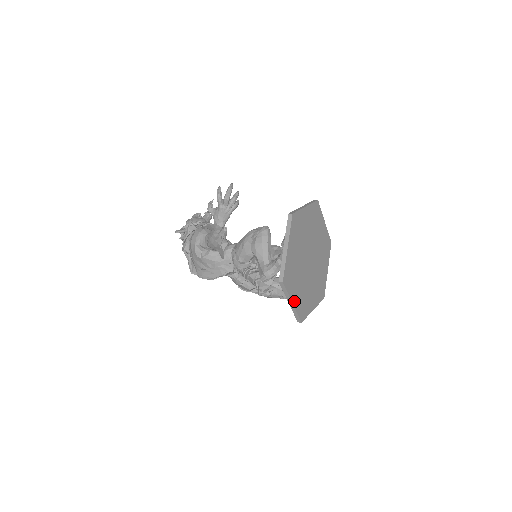
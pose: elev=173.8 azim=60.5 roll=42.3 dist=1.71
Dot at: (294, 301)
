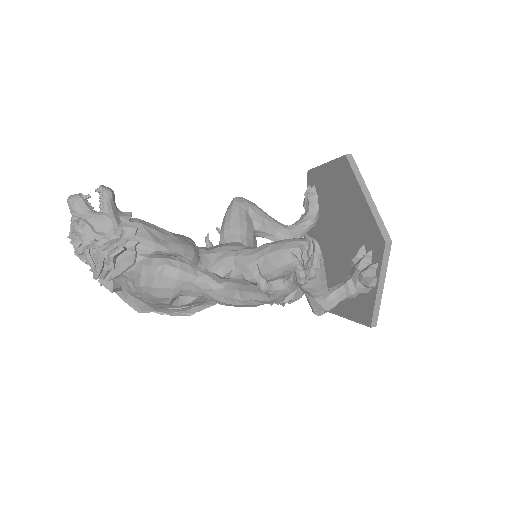
Dot at: occluded
